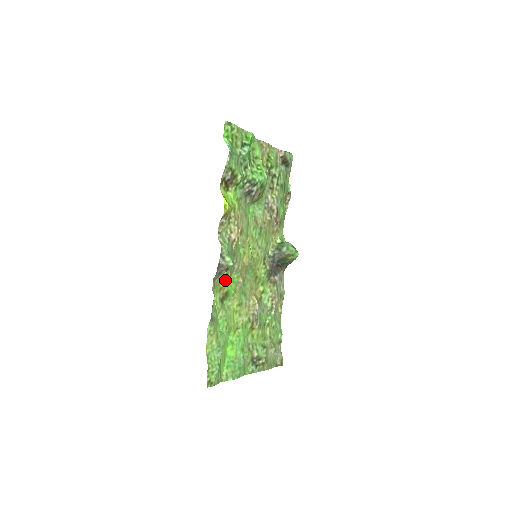
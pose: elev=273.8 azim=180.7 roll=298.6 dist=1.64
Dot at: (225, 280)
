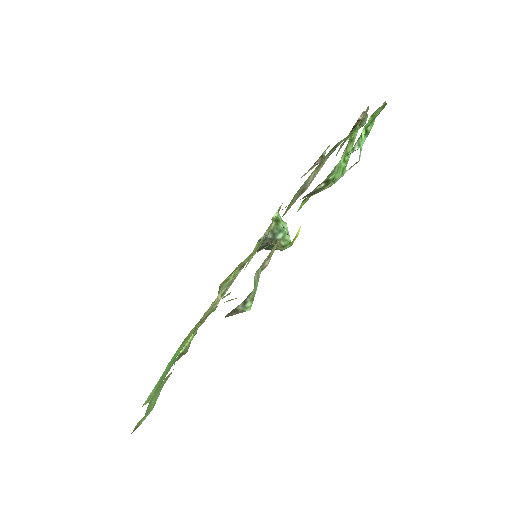
Dot at: occluded
